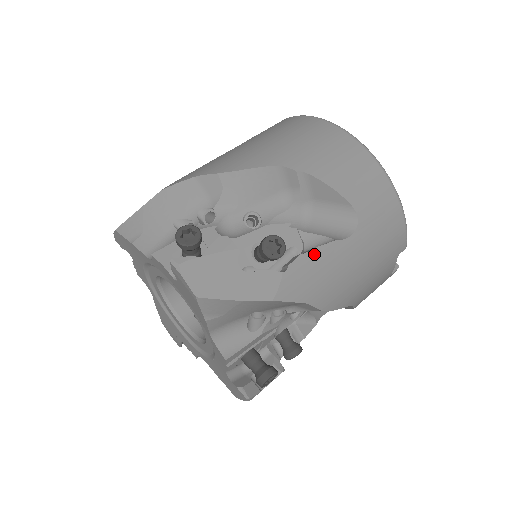
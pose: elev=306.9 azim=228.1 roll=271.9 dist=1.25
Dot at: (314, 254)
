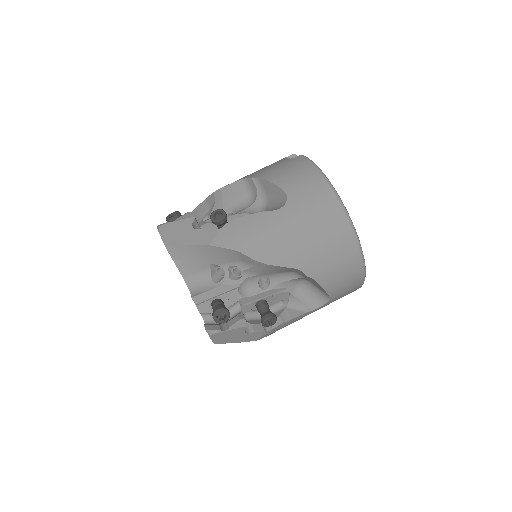
Dot at: (291, 320)
